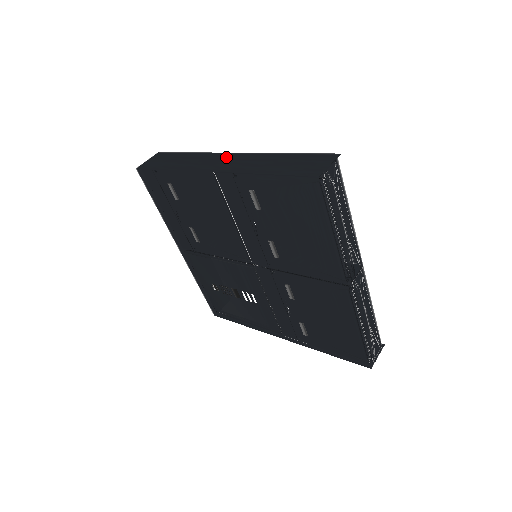
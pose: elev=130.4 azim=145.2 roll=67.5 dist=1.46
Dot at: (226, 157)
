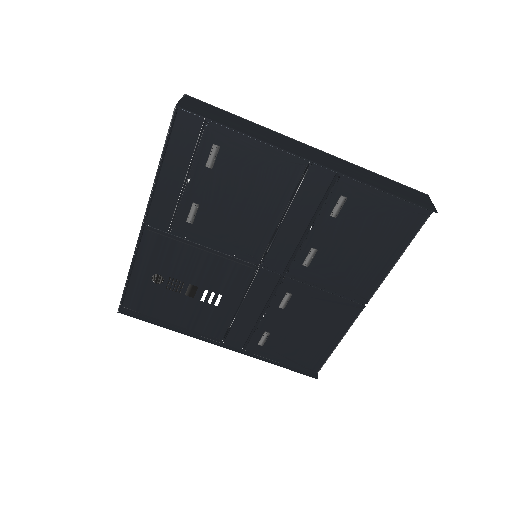
Dot at: (309, 148)
